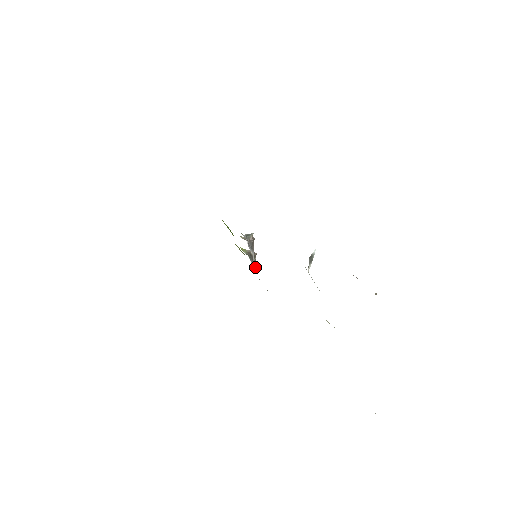
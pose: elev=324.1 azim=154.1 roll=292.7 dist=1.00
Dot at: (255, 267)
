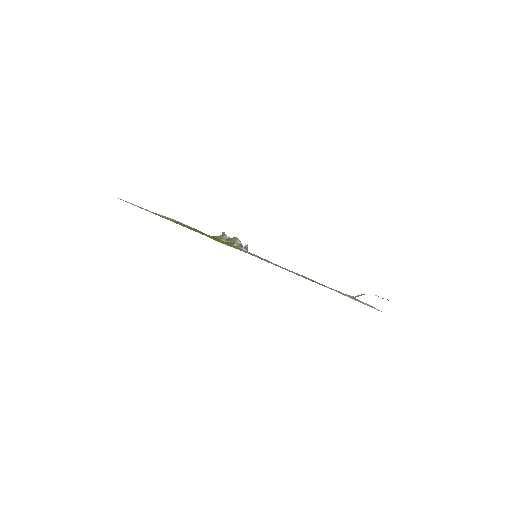
Dot at: occluded
